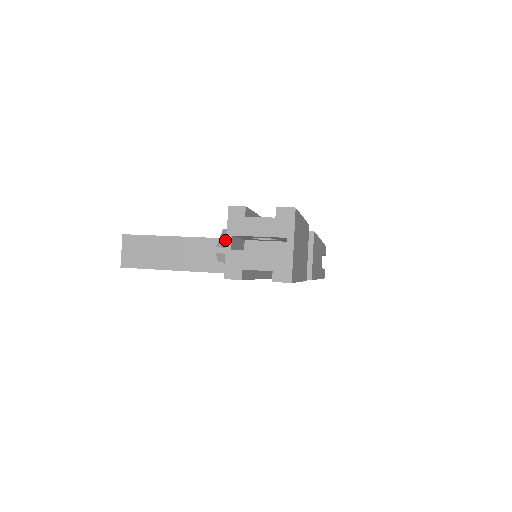
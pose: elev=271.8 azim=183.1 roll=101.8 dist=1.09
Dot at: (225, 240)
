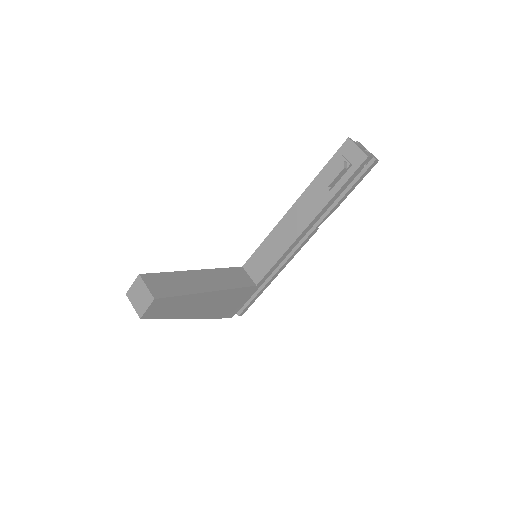
Dot at: (339, 161)
